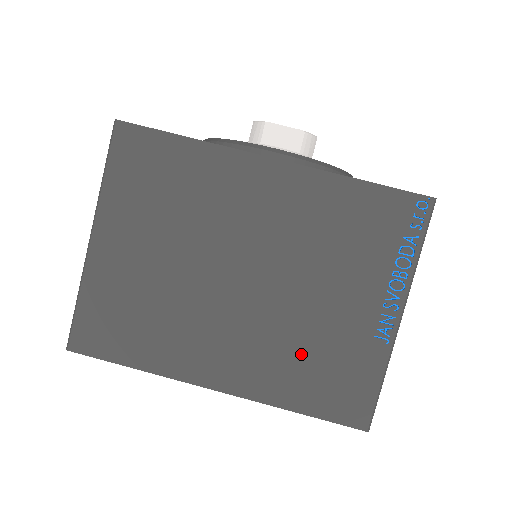
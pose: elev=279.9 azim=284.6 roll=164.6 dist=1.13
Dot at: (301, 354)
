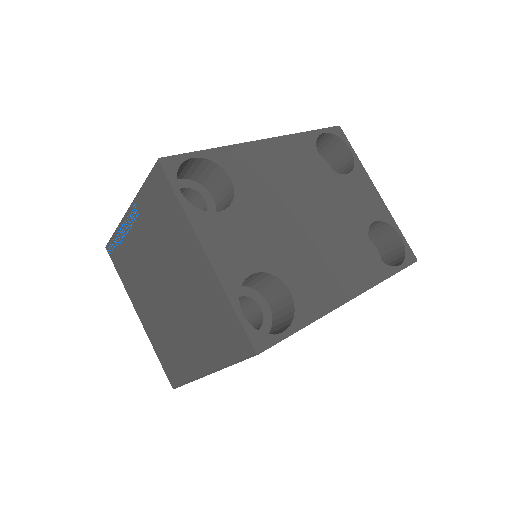
Dot at: occluded
